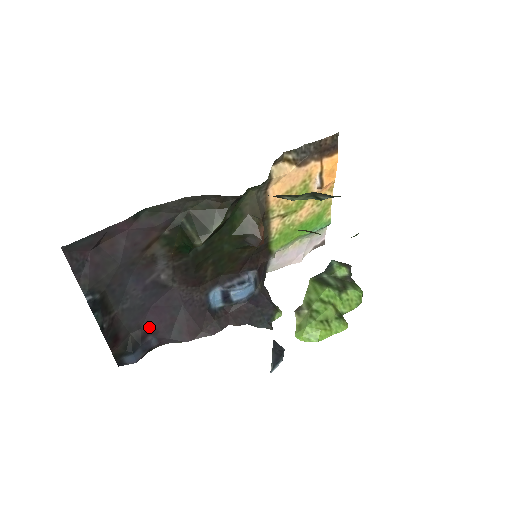
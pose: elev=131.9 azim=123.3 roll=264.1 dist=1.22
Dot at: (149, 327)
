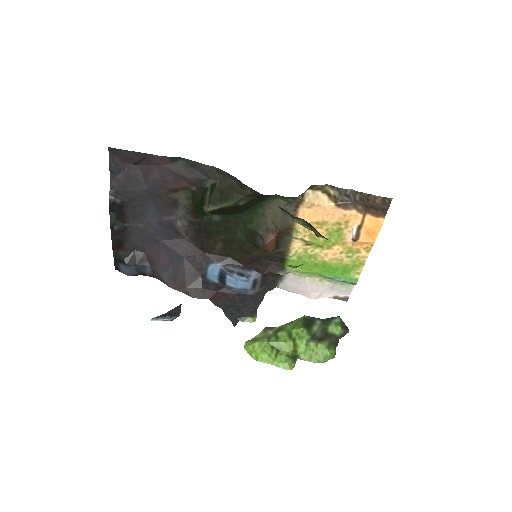
Dot at: (151, 256)
